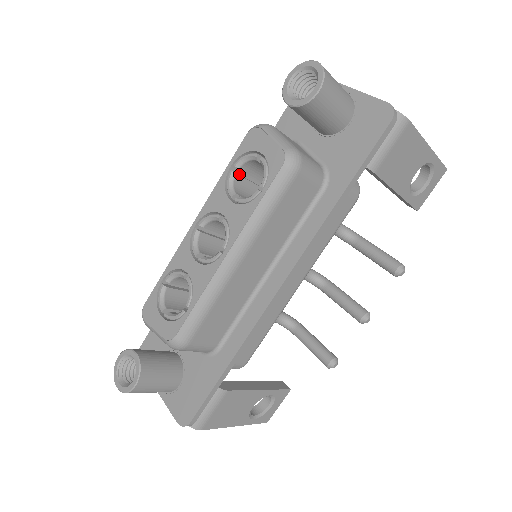
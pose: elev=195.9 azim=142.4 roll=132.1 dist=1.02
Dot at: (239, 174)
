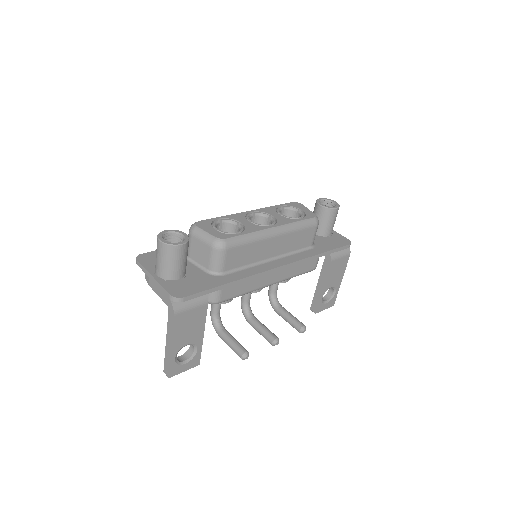
Dot at: occluded
